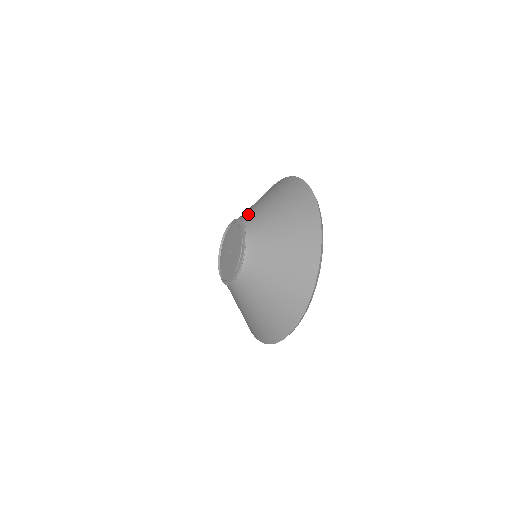
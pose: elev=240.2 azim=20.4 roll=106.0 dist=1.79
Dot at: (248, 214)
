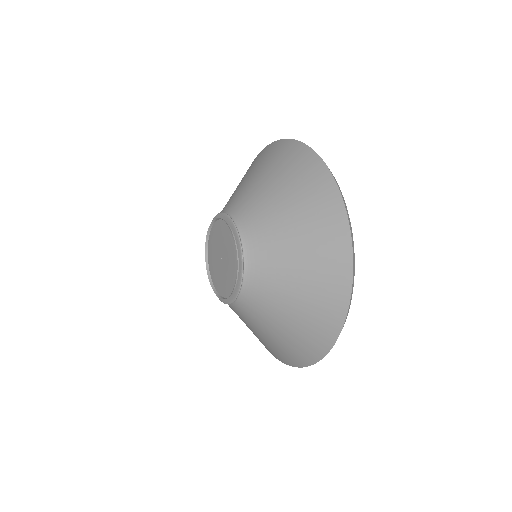
Dot at: (234, 203)
